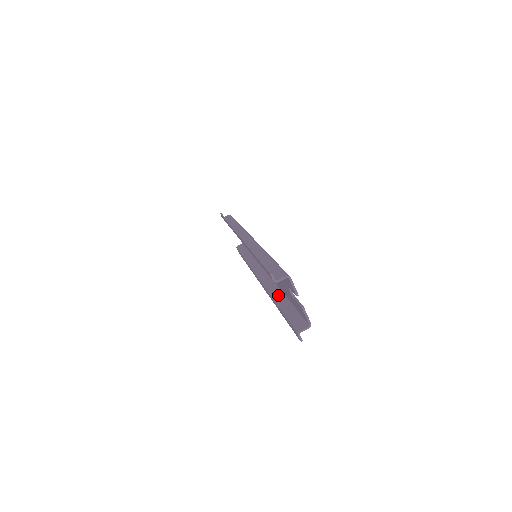
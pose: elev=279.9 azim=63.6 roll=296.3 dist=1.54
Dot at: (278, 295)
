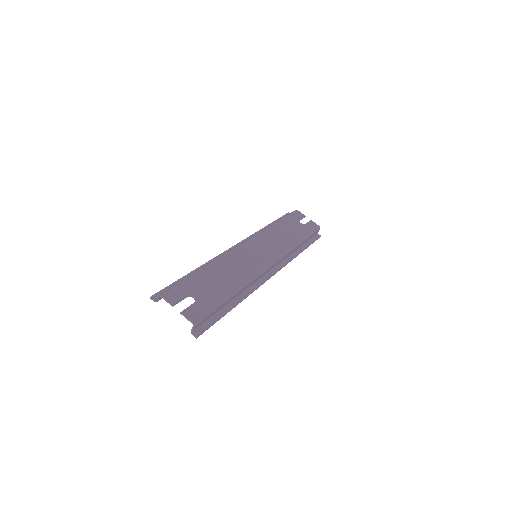
Dot at: occluded
